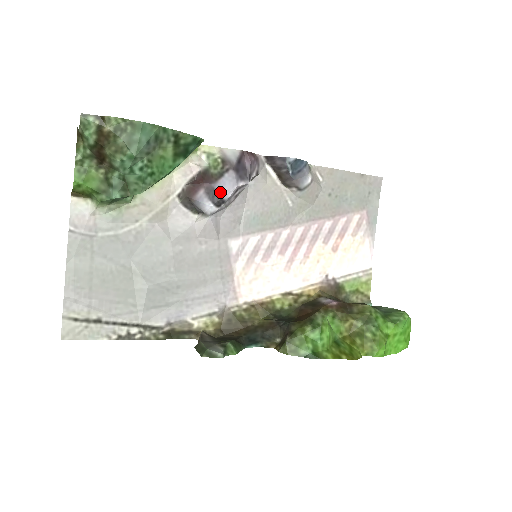
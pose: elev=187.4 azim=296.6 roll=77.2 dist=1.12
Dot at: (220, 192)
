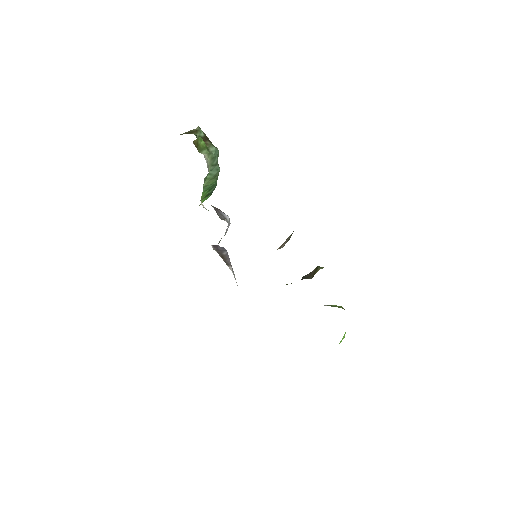
Dot at: occluded
